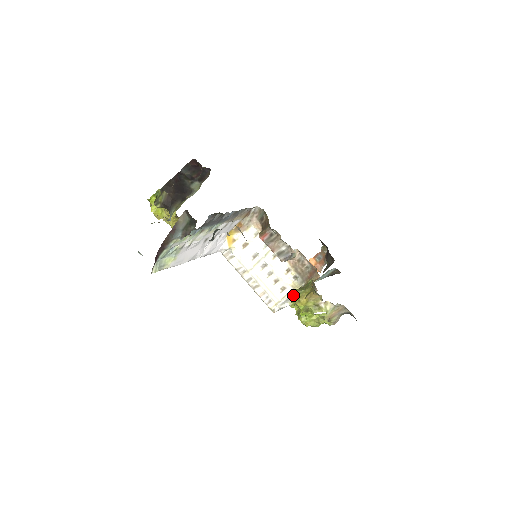
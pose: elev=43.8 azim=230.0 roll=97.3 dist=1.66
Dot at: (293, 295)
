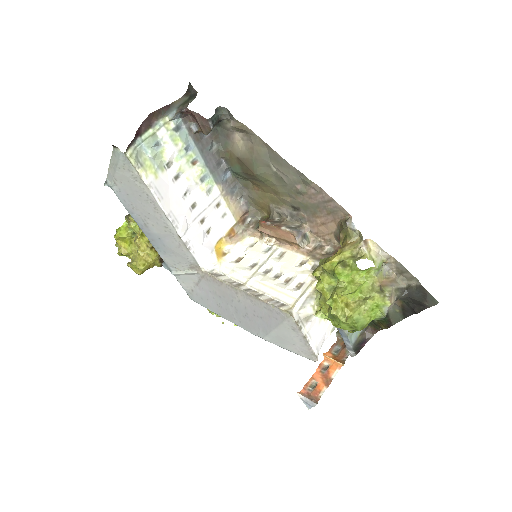
Dot at: (317, 267)
